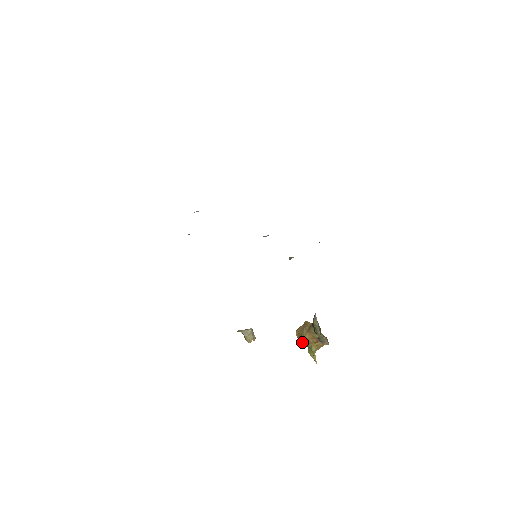
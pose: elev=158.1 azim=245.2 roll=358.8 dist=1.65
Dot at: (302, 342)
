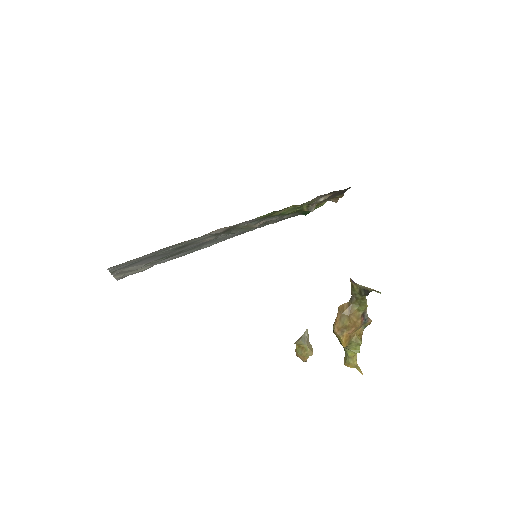
Dot at: (346, 339)
